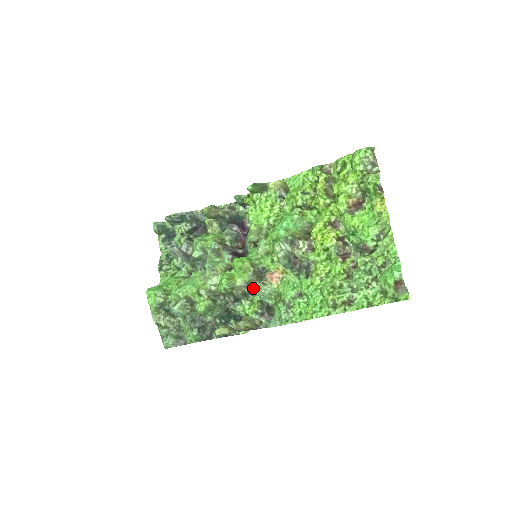
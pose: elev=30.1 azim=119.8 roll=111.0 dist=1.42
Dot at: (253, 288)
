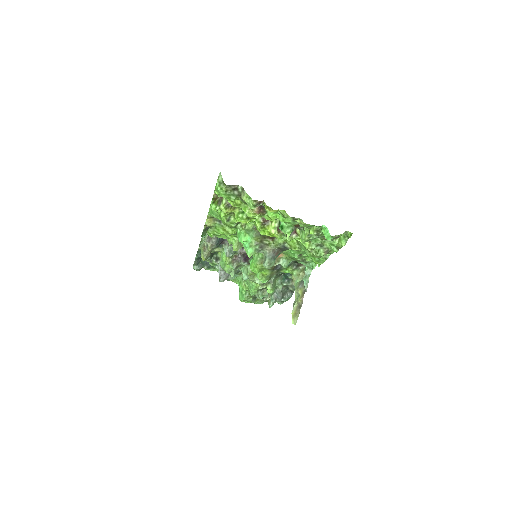
Dot at: (277, 266)
